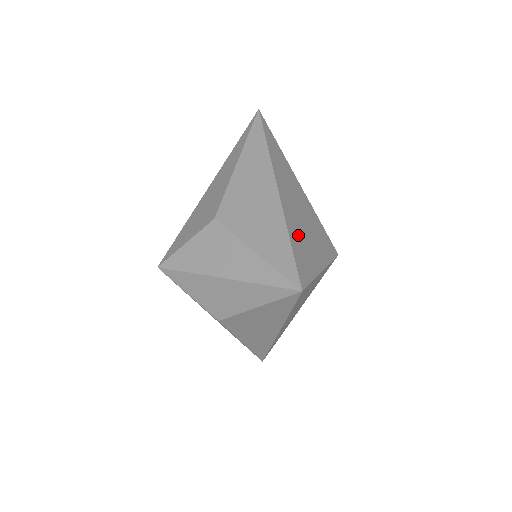
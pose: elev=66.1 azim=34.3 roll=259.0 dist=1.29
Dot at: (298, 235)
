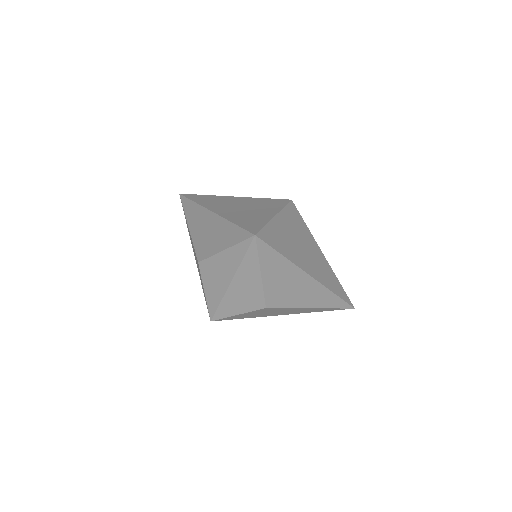
Dot at: (241, 217)
